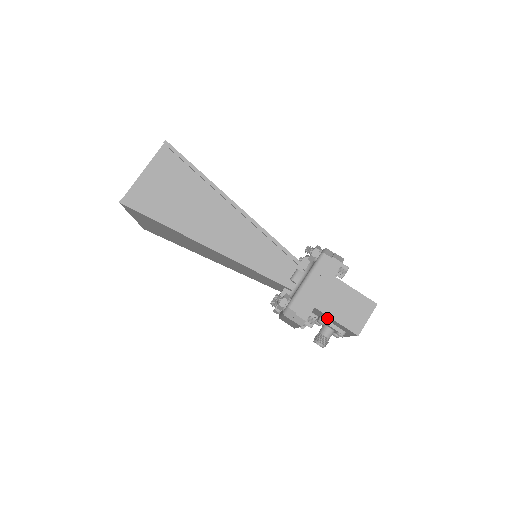
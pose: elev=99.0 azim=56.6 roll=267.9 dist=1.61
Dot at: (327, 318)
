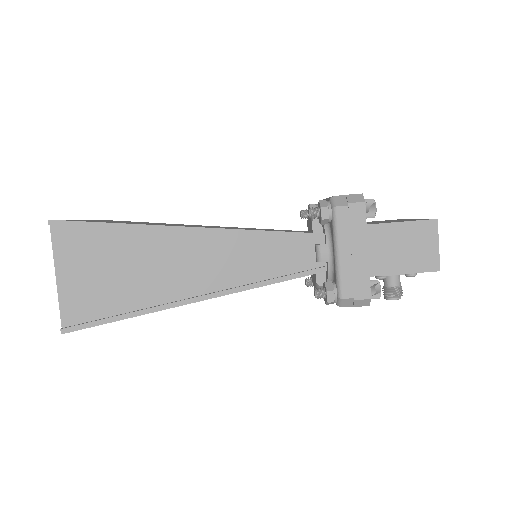
Dot at: occluded
